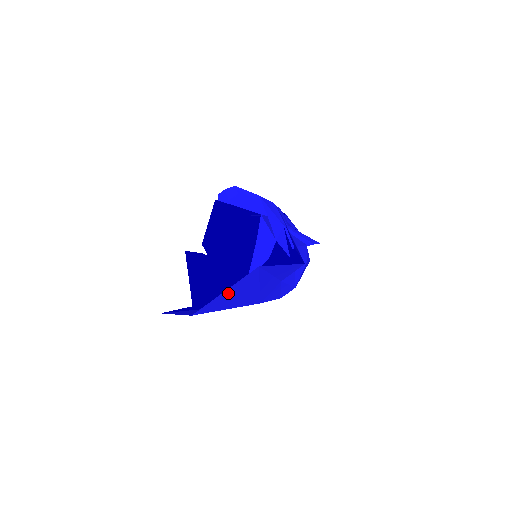
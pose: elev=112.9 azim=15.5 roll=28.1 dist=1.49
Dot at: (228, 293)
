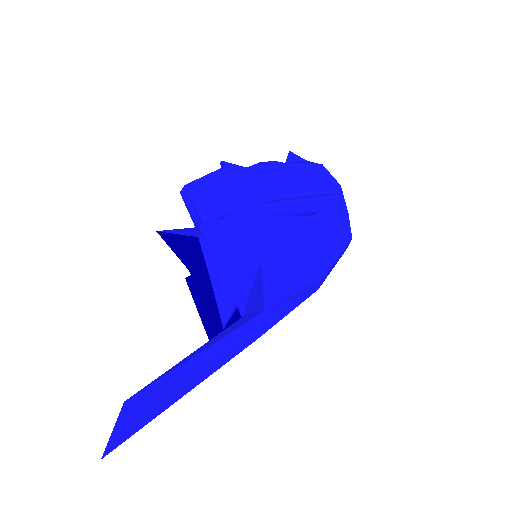
Dot at: (128, 422)
